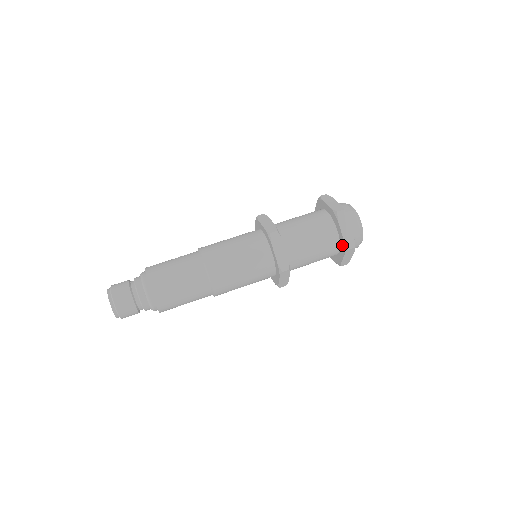
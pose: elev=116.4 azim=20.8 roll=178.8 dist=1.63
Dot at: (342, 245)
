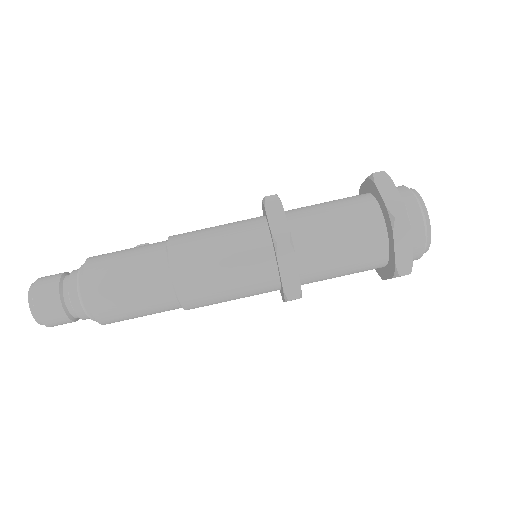
Dot at: (391, 265)
